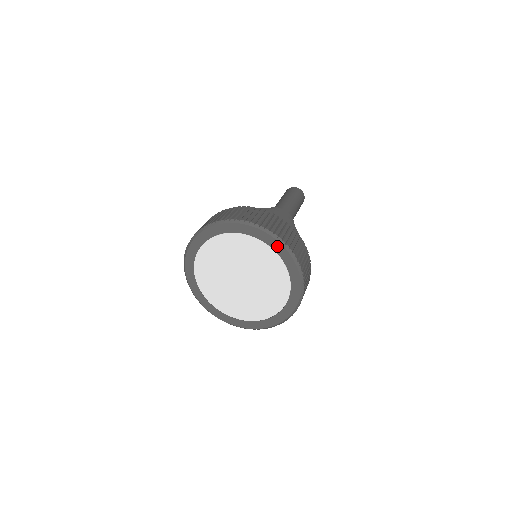
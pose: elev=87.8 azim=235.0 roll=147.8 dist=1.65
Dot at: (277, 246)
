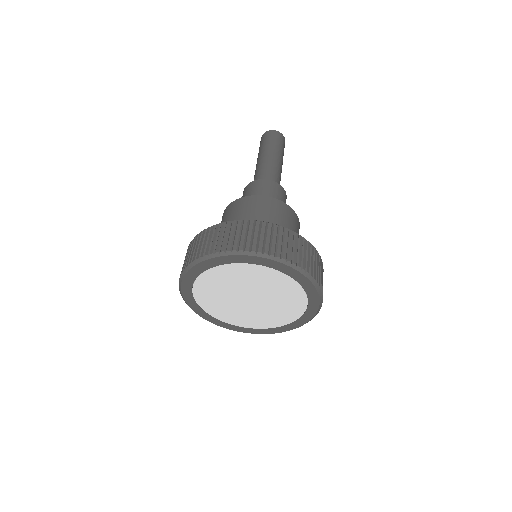
Dot at: (261, 261)
